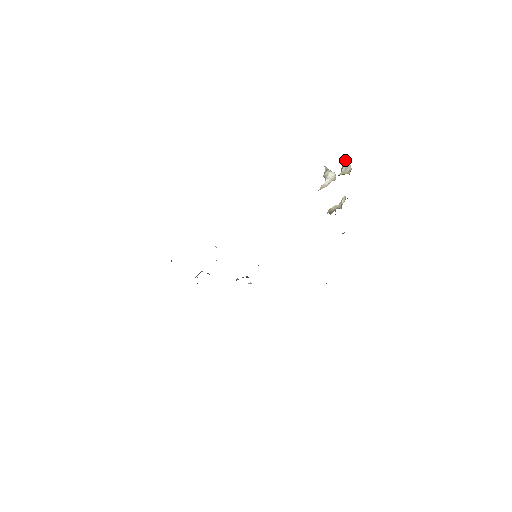
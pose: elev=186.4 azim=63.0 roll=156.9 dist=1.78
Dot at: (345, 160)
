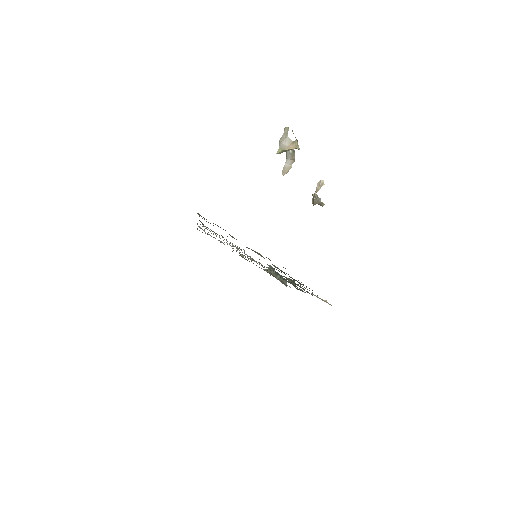
Dot at: (284, 130)
